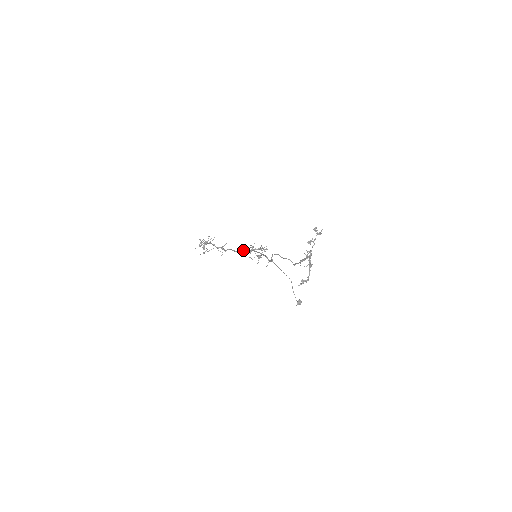
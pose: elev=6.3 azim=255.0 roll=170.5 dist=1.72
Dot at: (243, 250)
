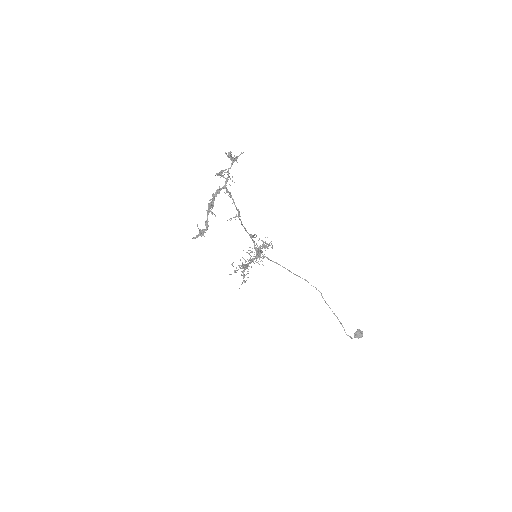
Dot at: occluded
